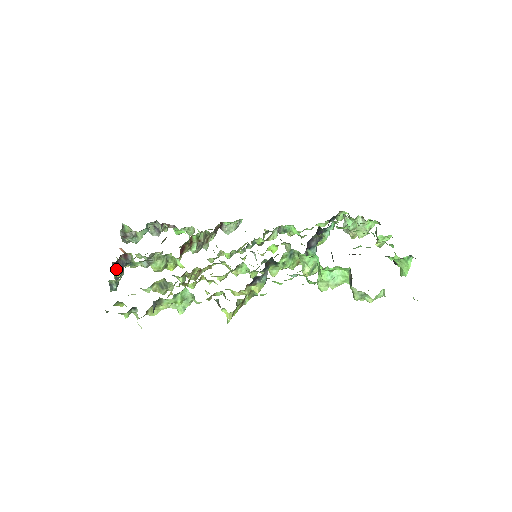
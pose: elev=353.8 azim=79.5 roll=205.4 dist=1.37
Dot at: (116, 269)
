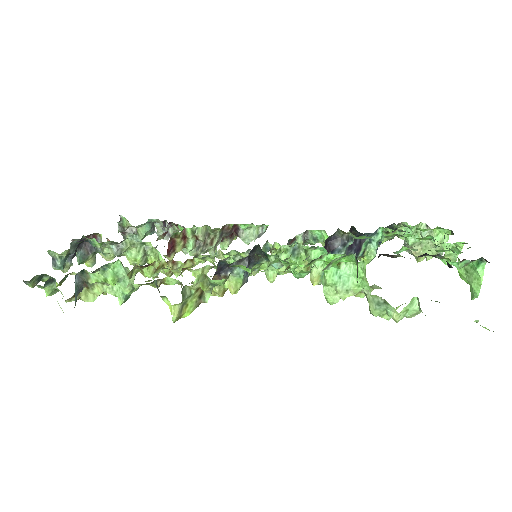
Dot at: (80, 251)
